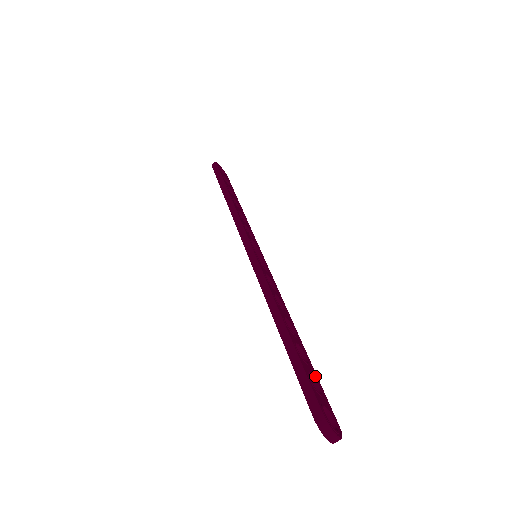
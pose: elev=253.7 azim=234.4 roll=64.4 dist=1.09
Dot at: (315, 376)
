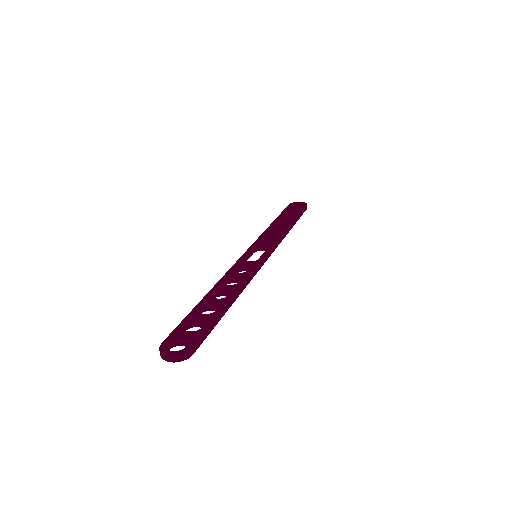
Dot at: (210, 320)
